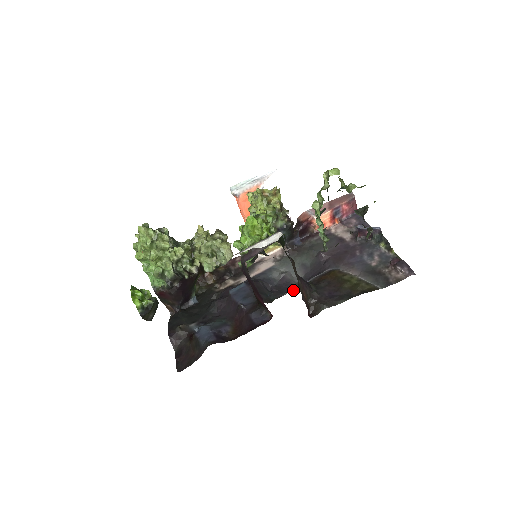
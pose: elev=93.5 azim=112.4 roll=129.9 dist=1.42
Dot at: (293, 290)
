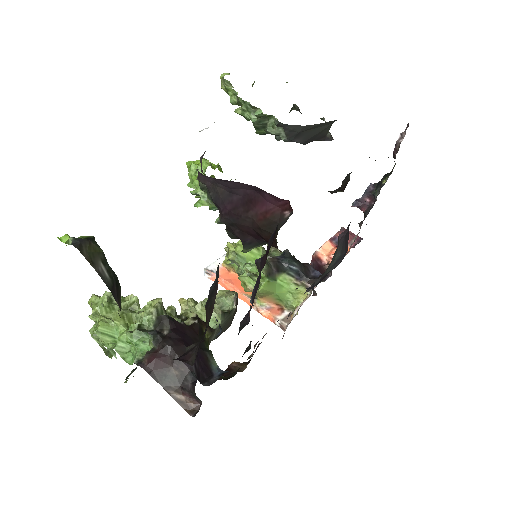
Dot at: occluded
